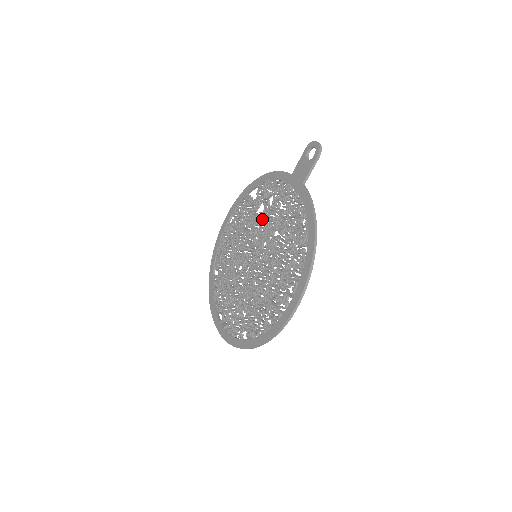
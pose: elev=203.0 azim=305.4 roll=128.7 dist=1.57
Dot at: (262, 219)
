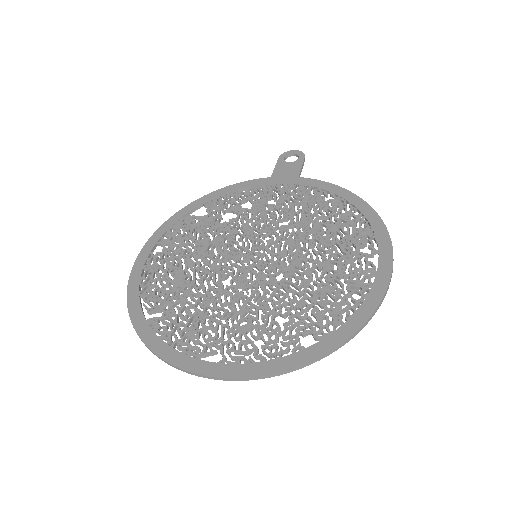
Dot at: (239, 224)
